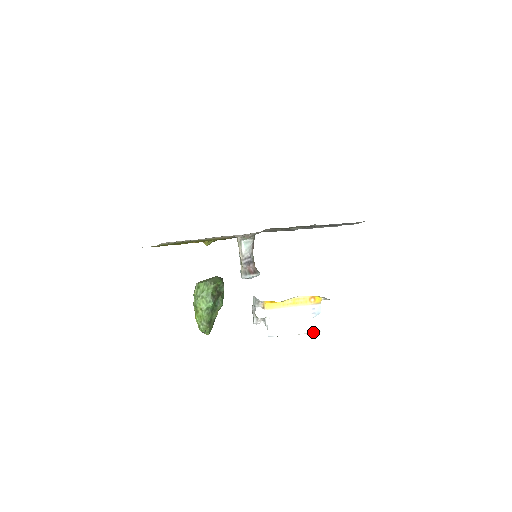
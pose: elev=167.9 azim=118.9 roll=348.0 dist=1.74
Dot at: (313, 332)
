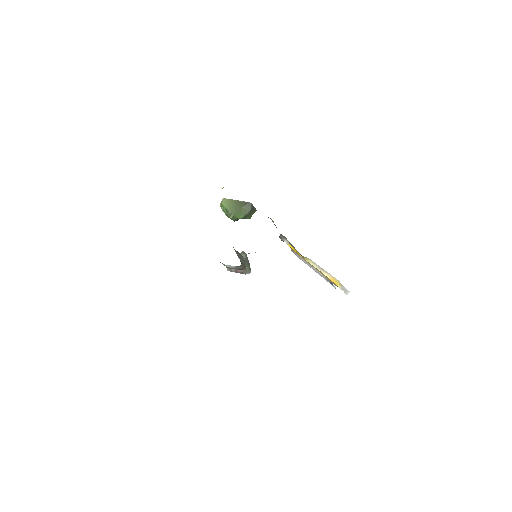
Dot at: occluded
